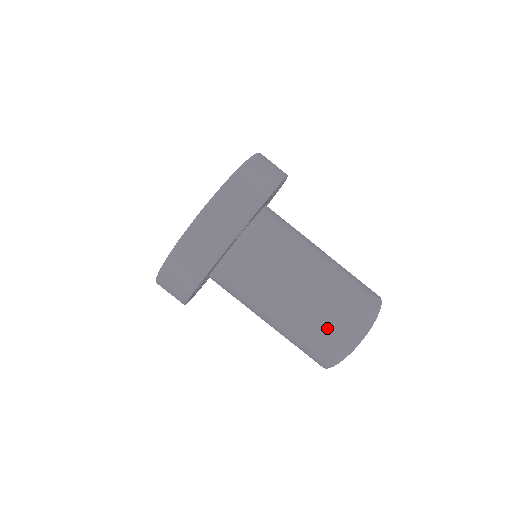
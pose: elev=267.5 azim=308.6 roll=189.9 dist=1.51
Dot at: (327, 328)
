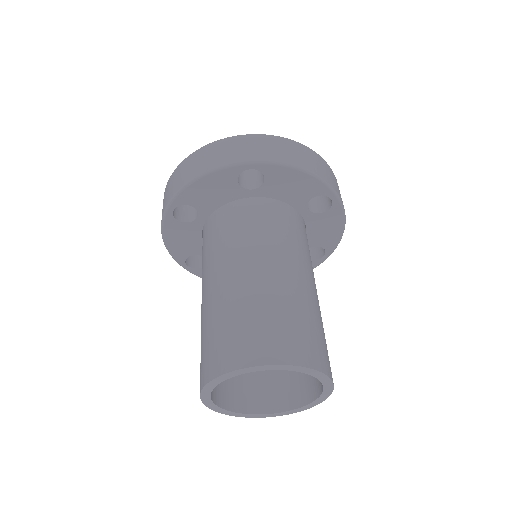
Dot at: (237, 324)
